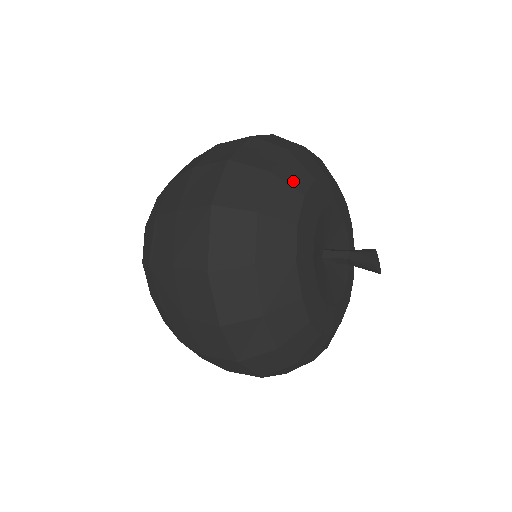
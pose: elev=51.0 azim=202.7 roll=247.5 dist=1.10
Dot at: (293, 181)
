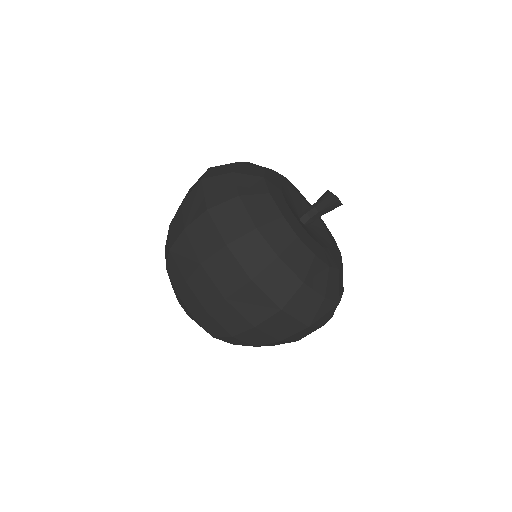
Dot at: (255, 166)
